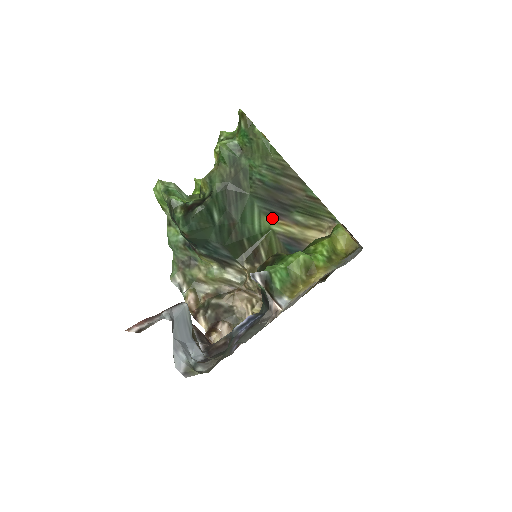
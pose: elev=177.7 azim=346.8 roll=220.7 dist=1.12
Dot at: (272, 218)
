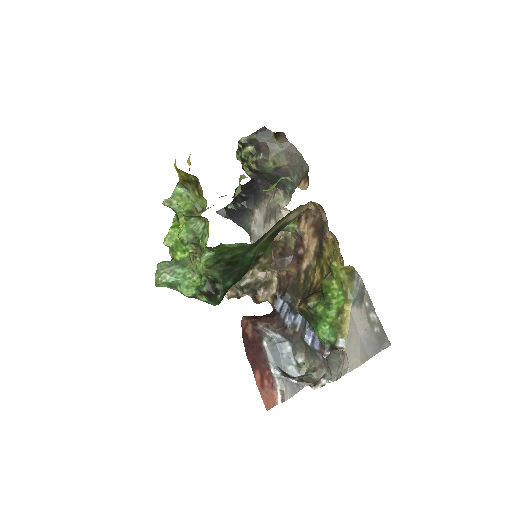
Dot at: (258, 244)
